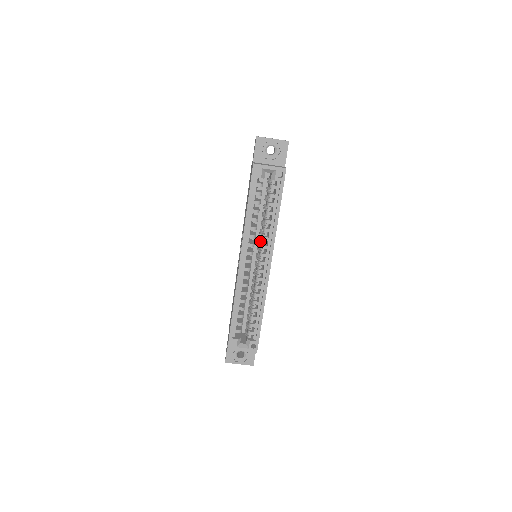
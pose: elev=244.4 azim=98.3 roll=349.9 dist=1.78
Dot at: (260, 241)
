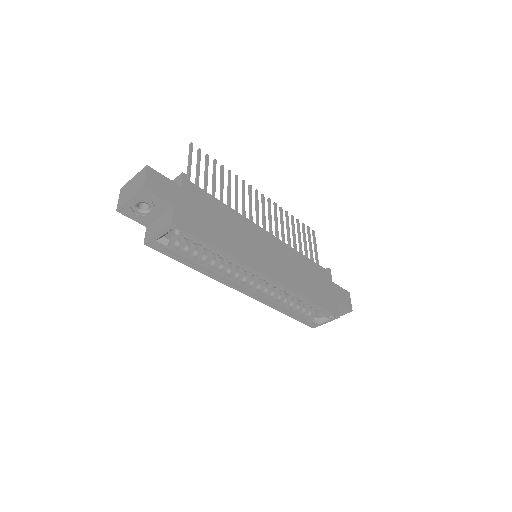
Dot at: occluded
